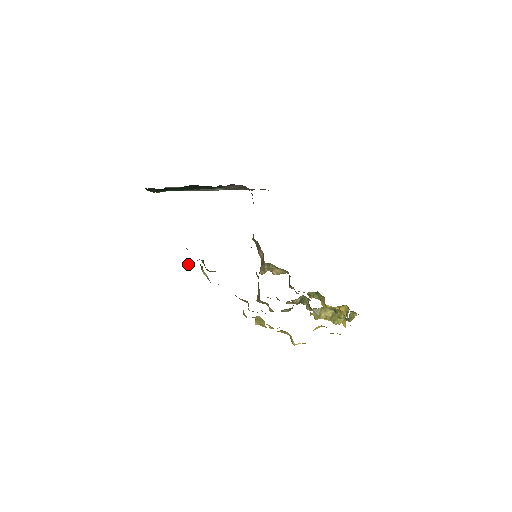
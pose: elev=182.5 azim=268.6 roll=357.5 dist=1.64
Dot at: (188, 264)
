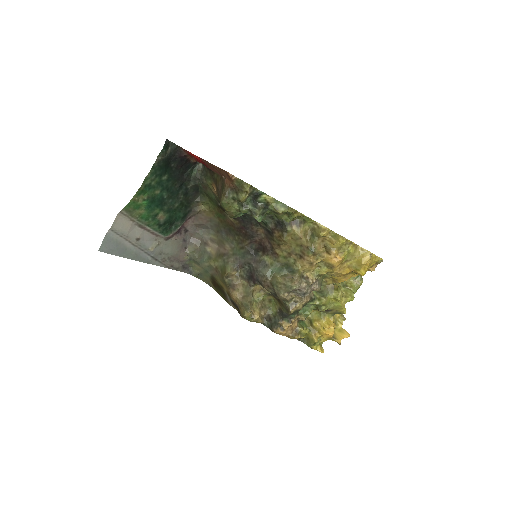
Dot at: (249, 189)
